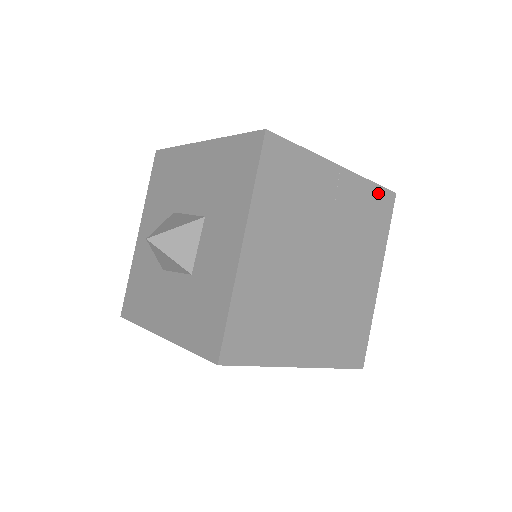
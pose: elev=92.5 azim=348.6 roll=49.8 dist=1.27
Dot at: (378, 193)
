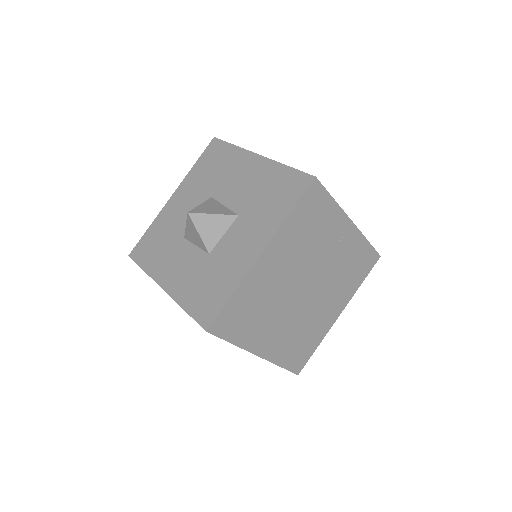
Dot at: (368, 251)
